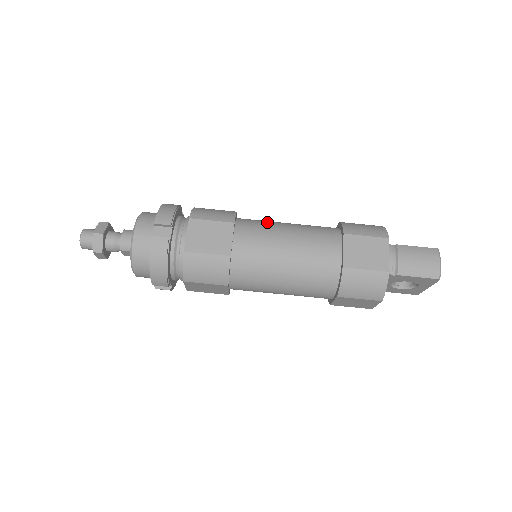
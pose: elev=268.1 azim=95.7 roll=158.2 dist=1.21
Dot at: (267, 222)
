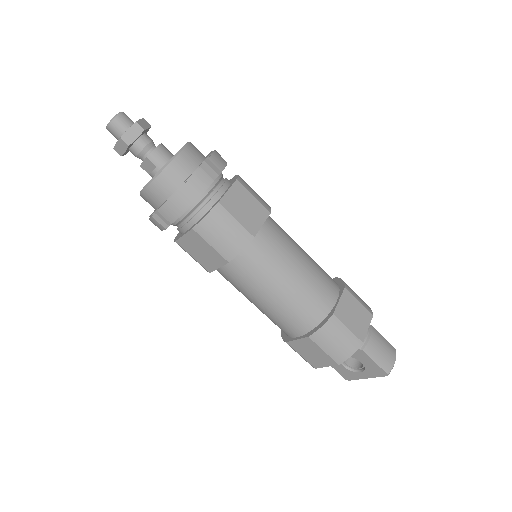
Dot at: occluded
